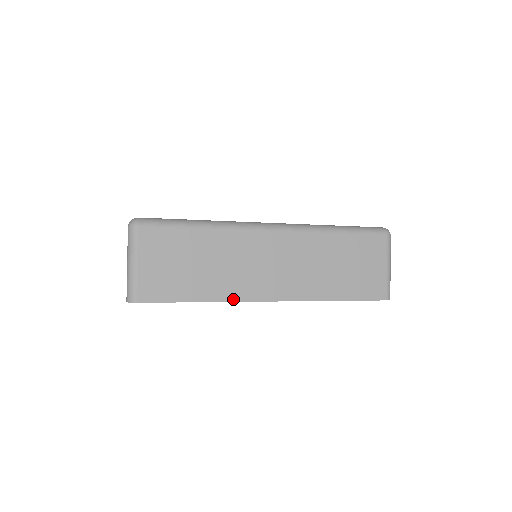
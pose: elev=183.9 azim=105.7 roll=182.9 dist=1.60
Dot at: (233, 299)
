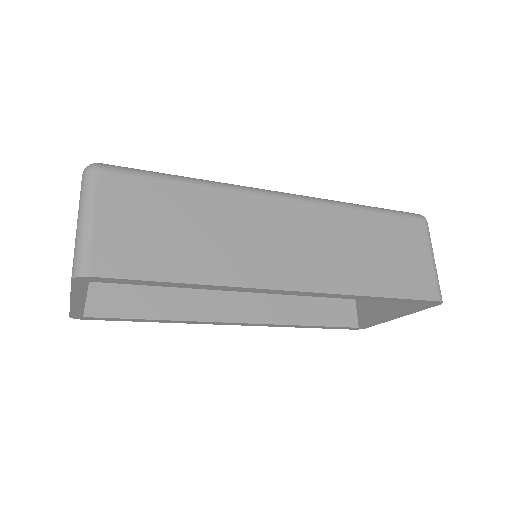
Dot at: (237, 283)
